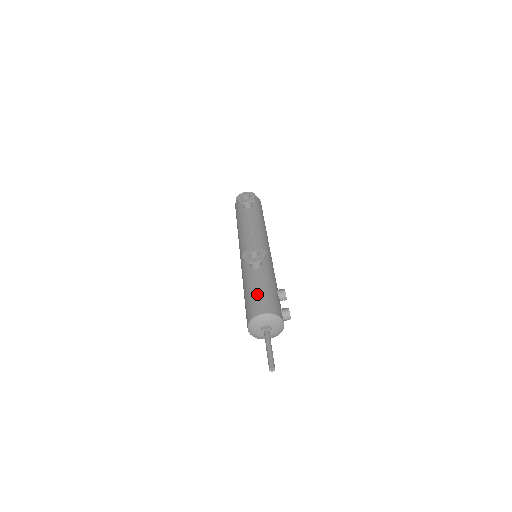
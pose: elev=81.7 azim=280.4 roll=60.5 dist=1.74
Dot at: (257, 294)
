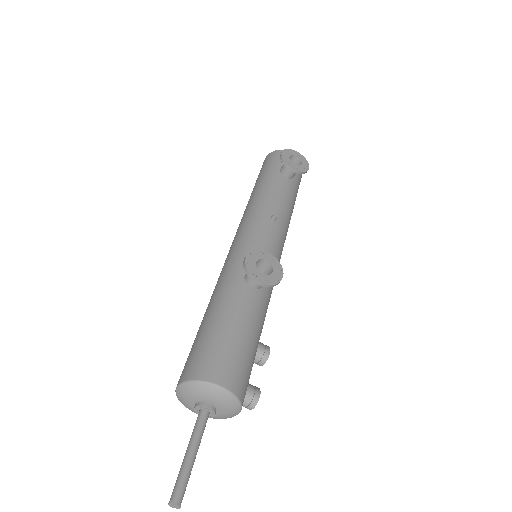
Dot at: (230, 338)
